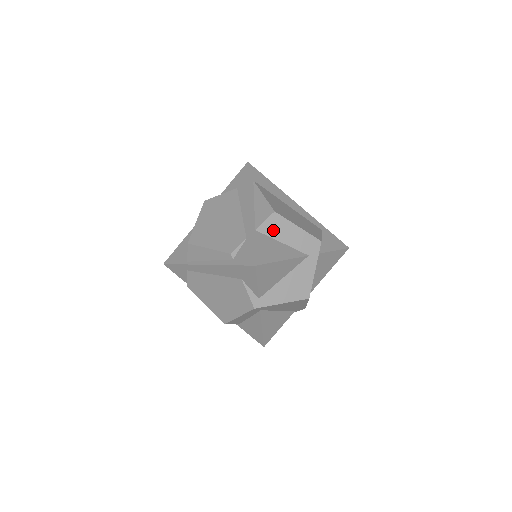
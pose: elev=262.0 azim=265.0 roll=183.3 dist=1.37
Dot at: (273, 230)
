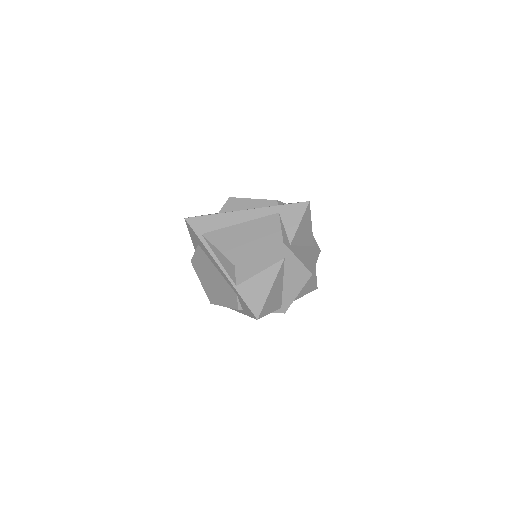
Dot at: (246, 274)
